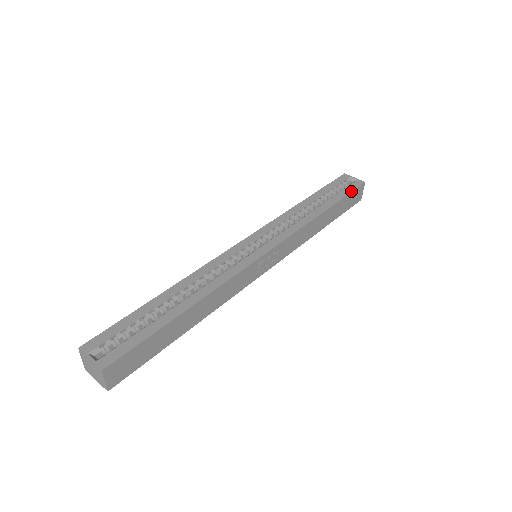
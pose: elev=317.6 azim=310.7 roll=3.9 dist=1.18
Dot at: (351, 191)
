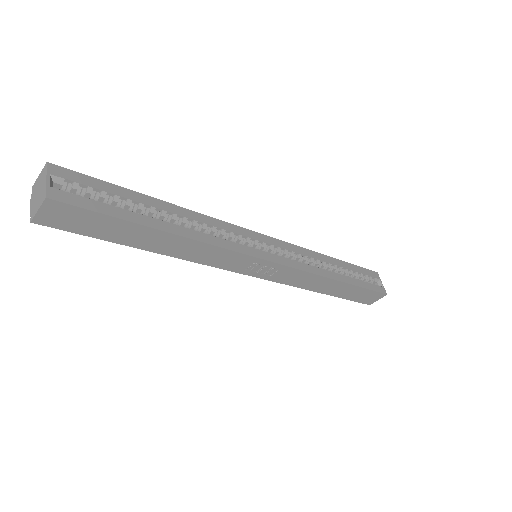
Dot at: (371, 289)
